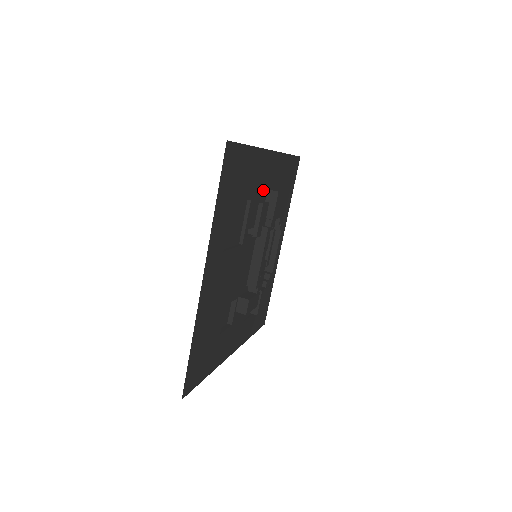
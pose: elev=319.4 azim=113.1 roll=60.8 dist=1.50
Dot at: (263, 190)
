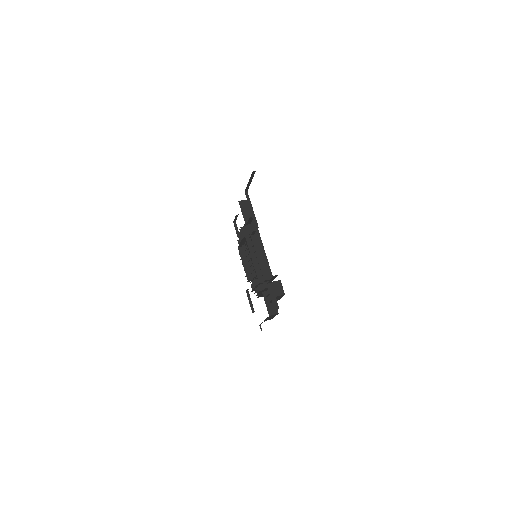
Dot at: occluded
